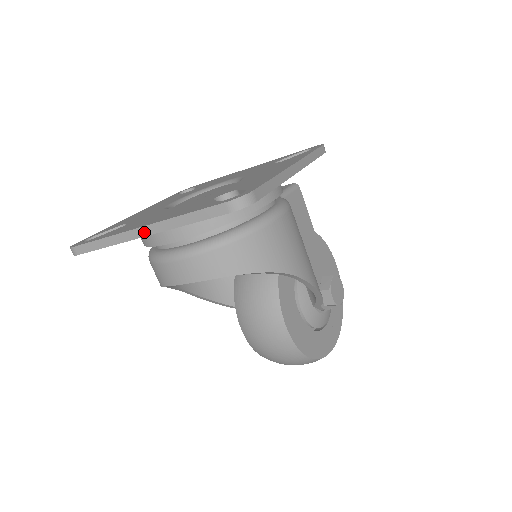
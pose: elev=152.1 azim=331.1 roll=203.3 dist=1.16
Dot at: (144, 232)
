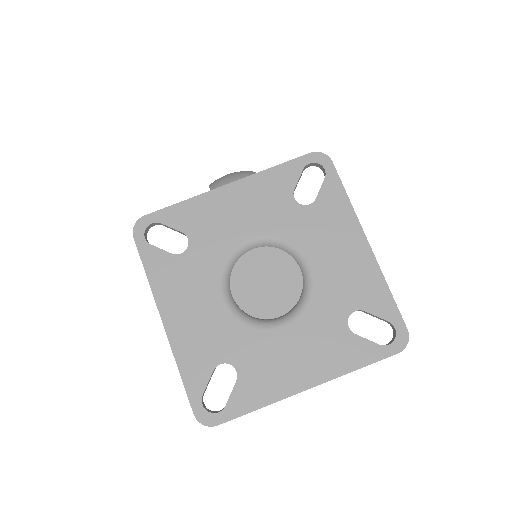
Dot at: occluded
